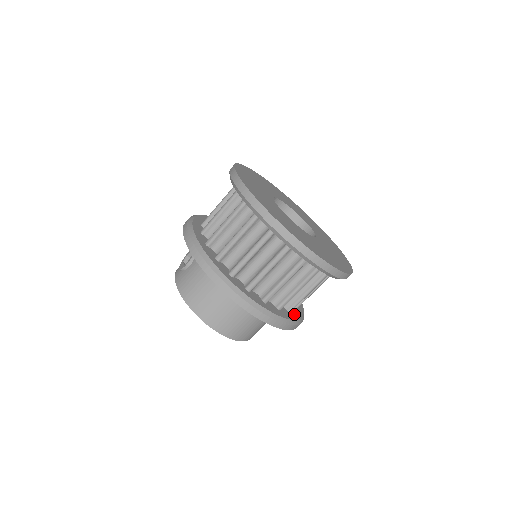
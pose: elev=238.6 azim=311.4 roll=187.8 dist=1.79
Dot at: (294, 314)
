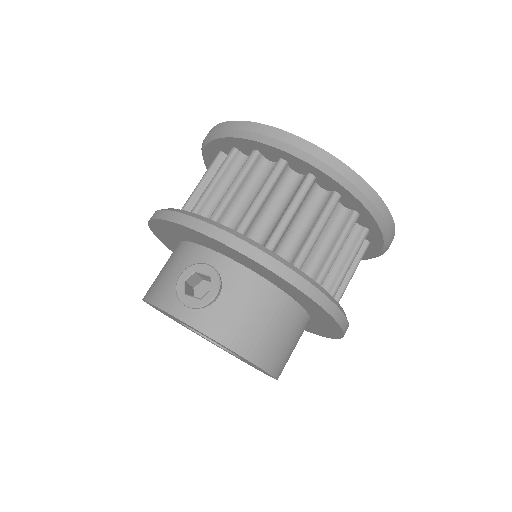
Dot at: occluded
